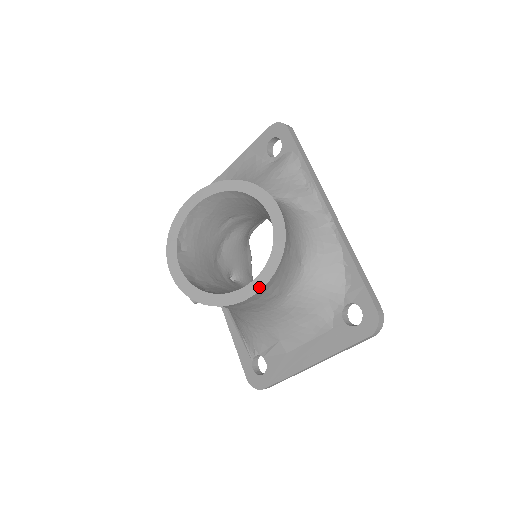
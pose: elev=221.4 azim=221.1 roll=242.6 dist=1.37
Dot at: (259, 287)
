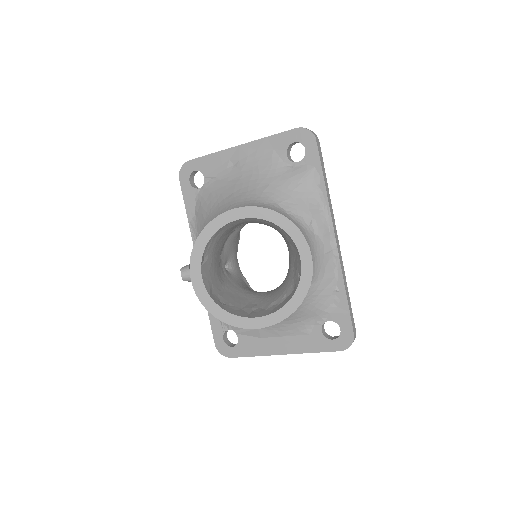
Dot at: (278, 320)
